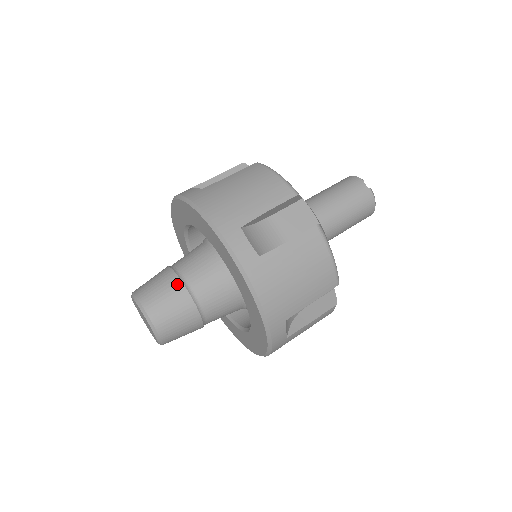
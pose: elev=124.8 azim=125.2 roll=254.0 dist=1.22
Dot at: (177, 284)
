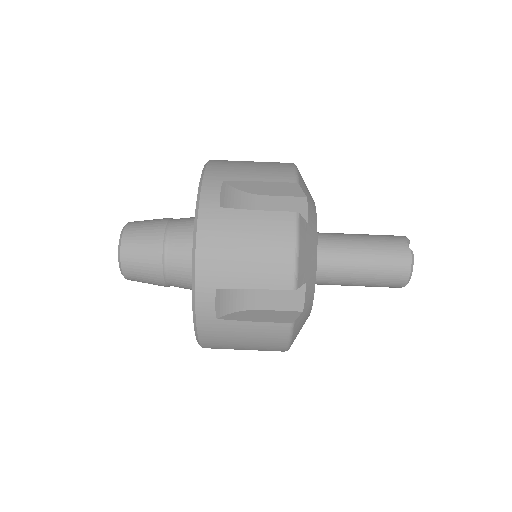
Dot at: (161, 225)
